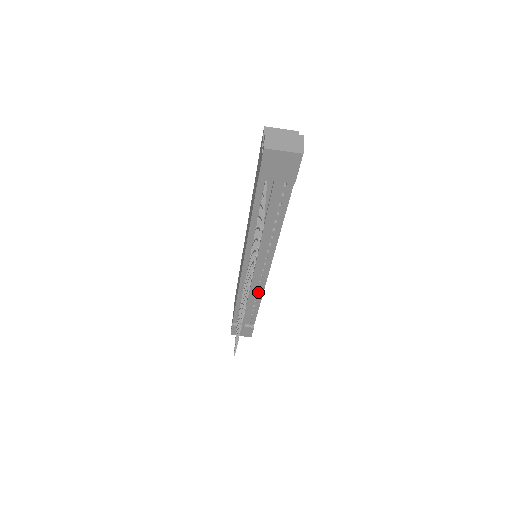
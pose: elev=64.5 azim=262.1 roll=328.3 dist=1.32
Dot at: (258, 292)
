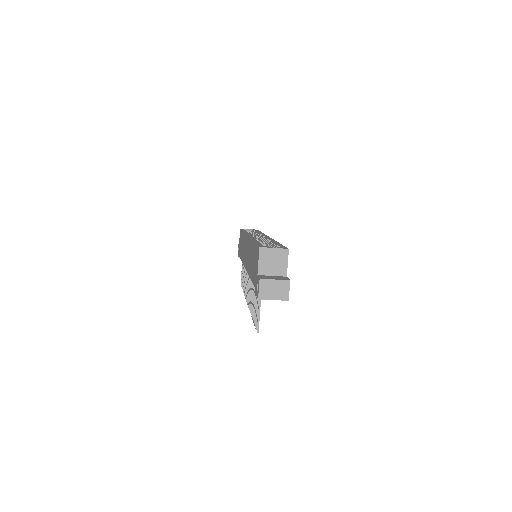
Dot at: occluded
